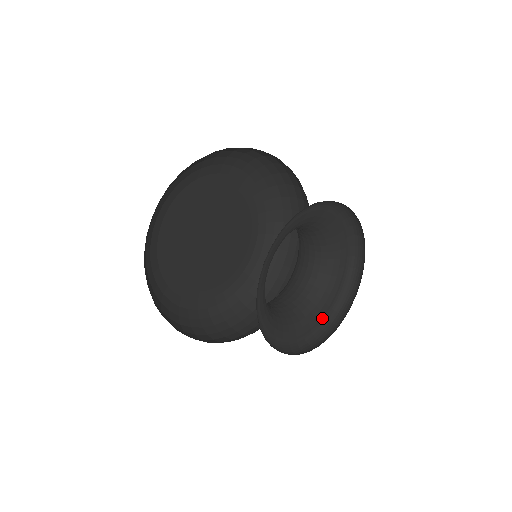
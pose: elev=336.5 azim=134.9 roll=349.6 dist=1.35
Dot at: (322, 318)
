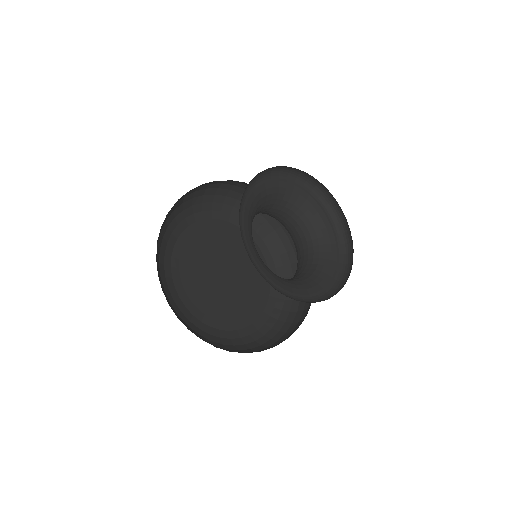
Dot at: (322, 292)
